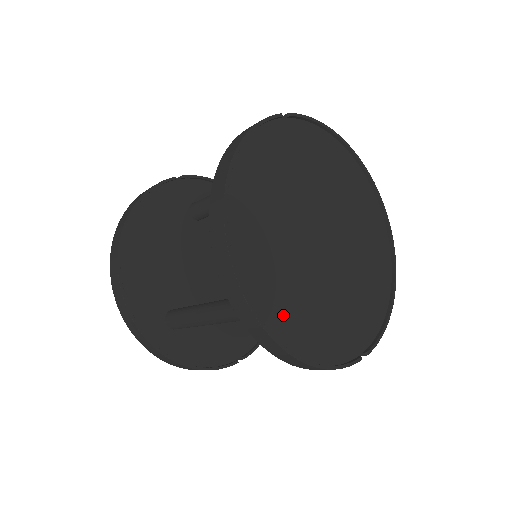
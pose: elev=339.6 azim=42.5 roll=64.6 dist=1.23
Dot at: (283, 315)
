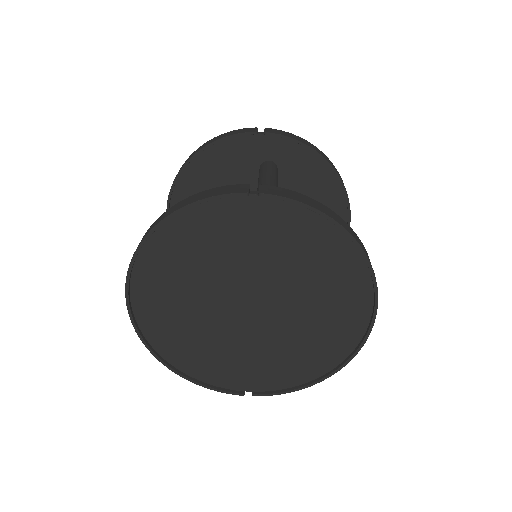
Dot at: (170, 339)
